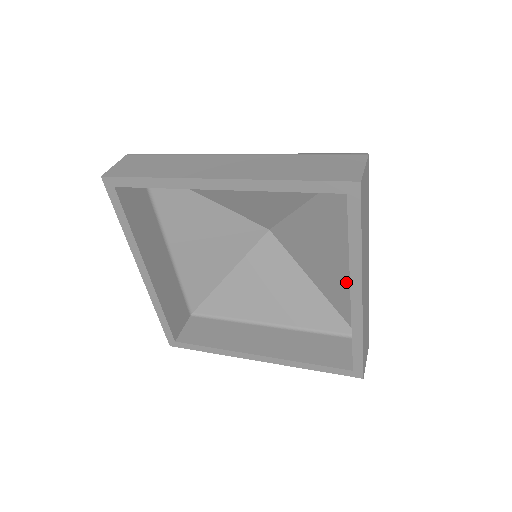
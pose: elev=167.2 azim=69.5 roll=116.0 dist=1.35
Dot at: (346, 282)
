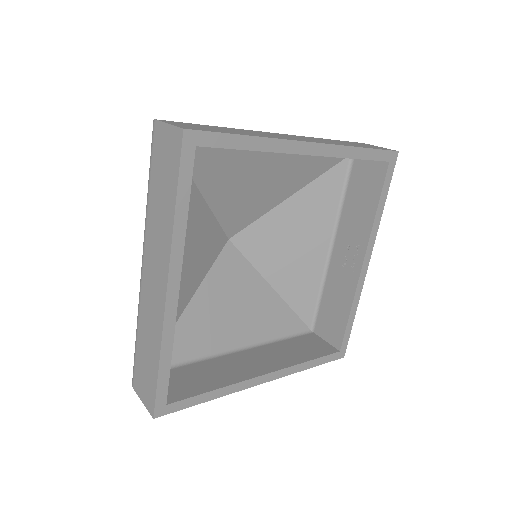
Dot at: (313, 272)
